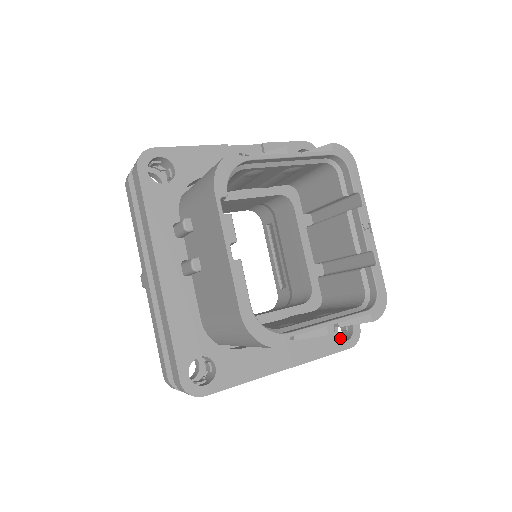
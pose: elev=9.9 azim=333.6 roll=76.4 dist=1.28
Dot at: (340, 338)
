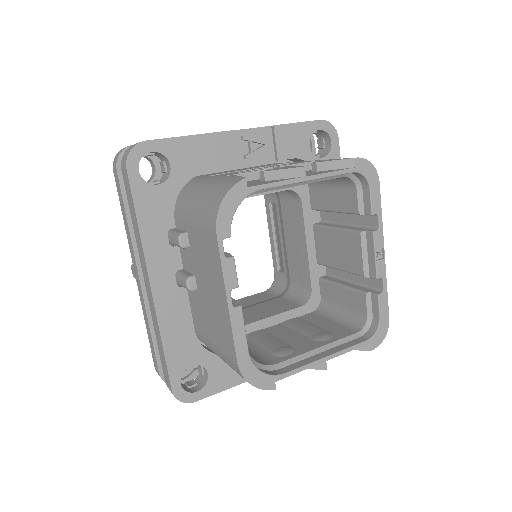
Dot at: occluded
